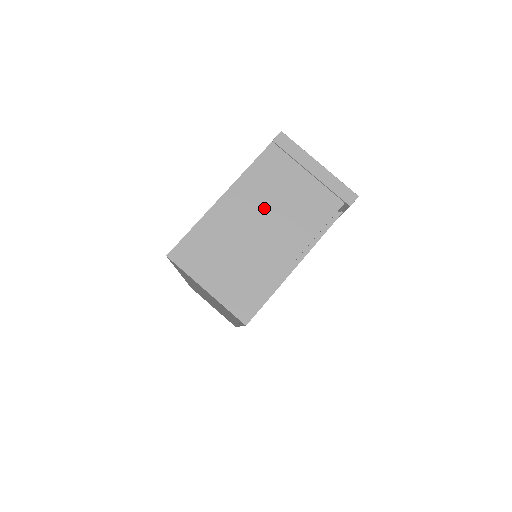
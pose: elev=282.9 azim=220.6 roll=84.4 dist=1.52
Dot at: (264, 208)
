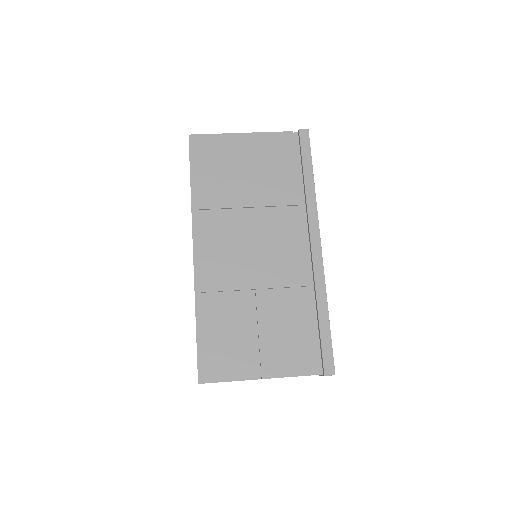
Dot at: occluded
